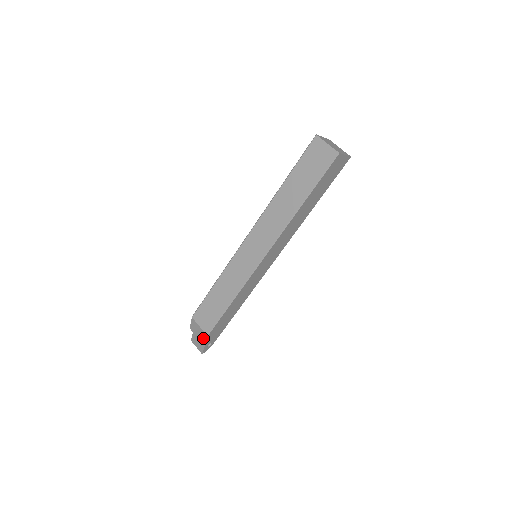
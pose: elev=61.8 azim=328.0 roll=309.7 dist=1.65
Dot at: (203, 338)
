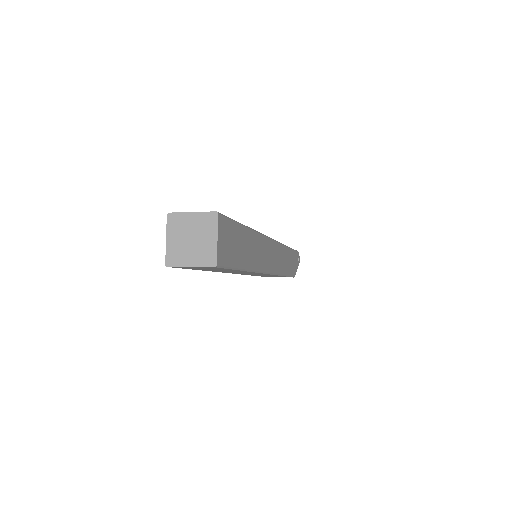
Dot at: occluded
